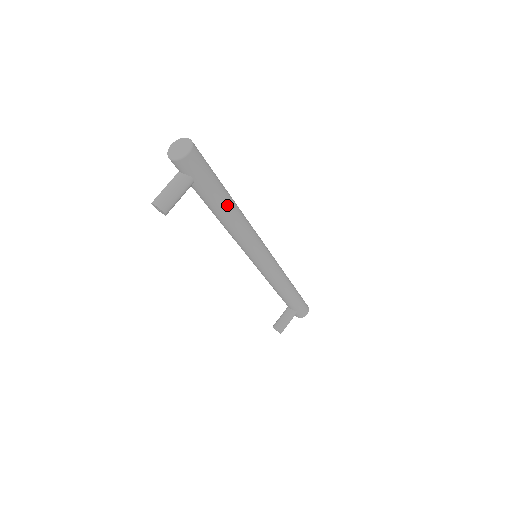
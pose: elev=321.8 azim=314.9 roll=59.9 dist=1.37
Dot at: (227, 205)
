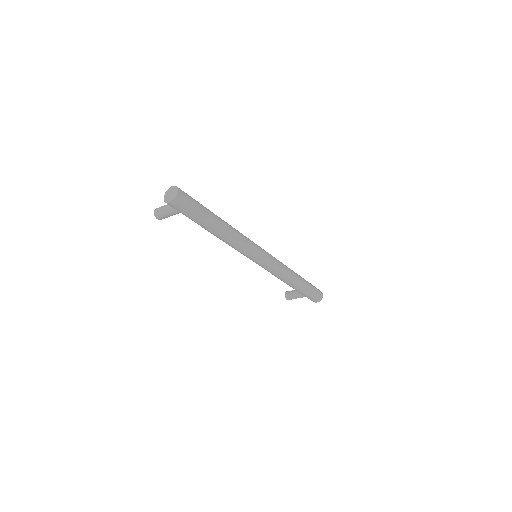
Dot at: (211, 230)
